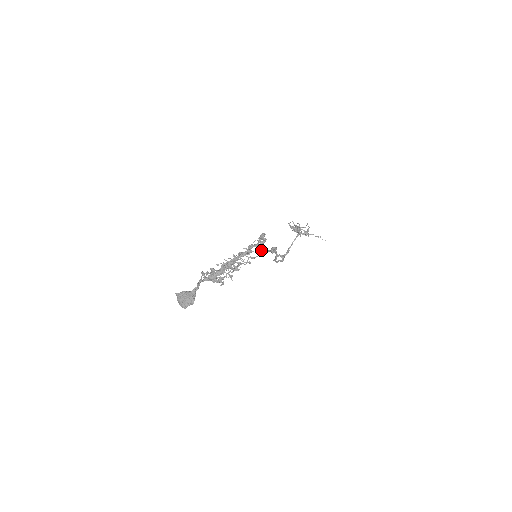
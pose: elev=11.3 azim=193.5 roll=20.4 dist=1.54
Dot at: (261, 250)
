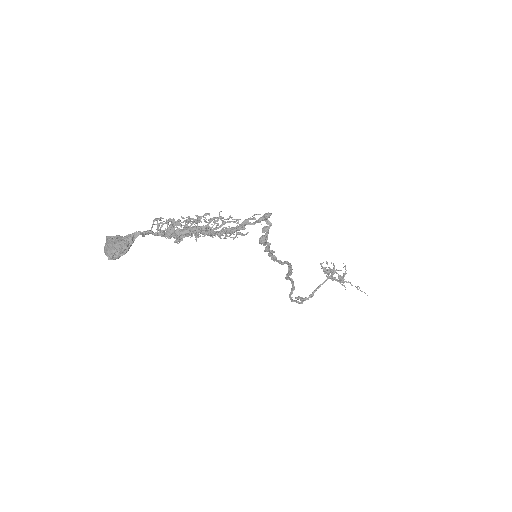
Dot at: (265, 251)
